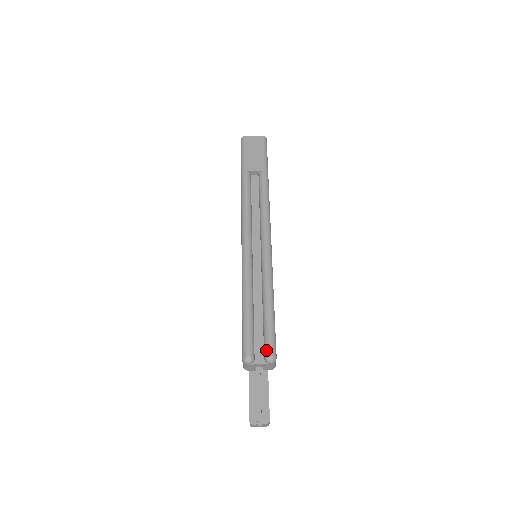
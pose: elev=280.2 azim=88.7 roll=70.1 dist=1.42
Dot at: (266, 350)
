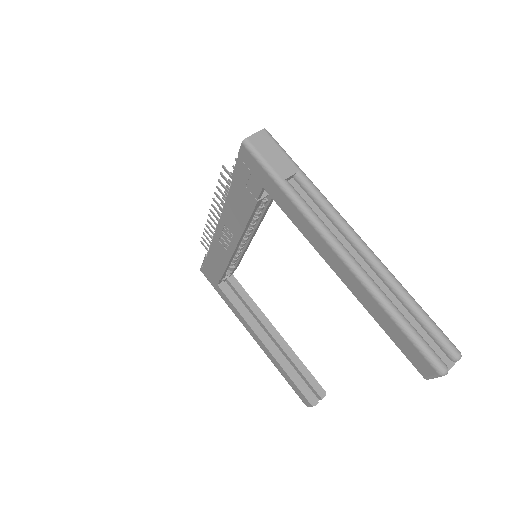
Dot at: (451, 352)
